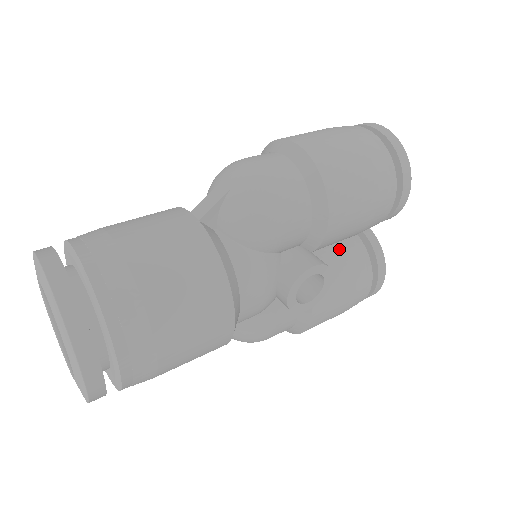
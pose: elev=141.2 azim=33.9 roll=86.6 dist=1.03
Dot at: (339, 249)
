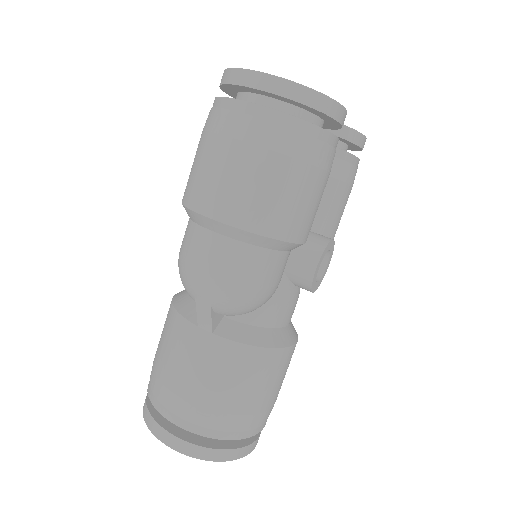
Dot at: occluded
